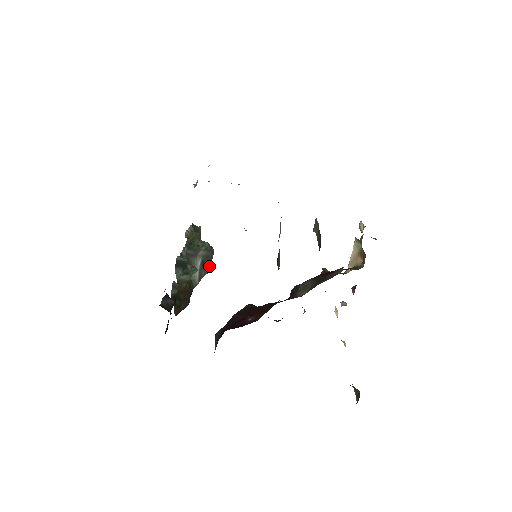
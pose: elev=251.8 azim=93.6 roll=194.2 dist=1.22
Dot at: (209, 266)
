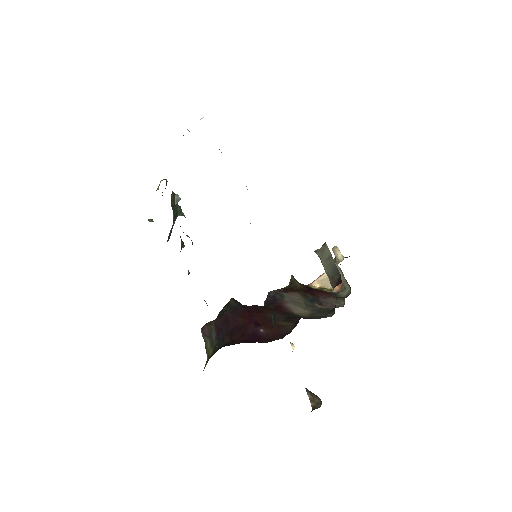
Dot at: (171, 230)
